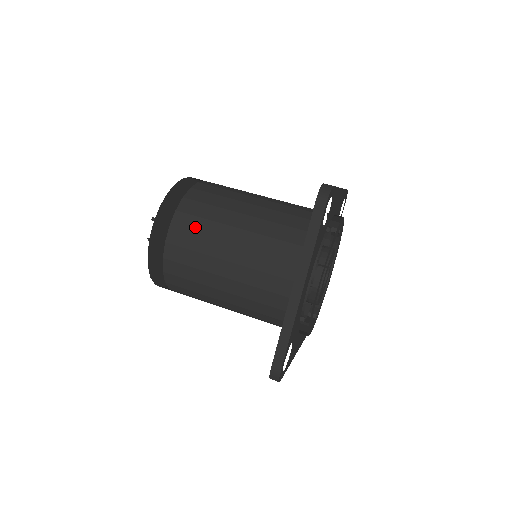
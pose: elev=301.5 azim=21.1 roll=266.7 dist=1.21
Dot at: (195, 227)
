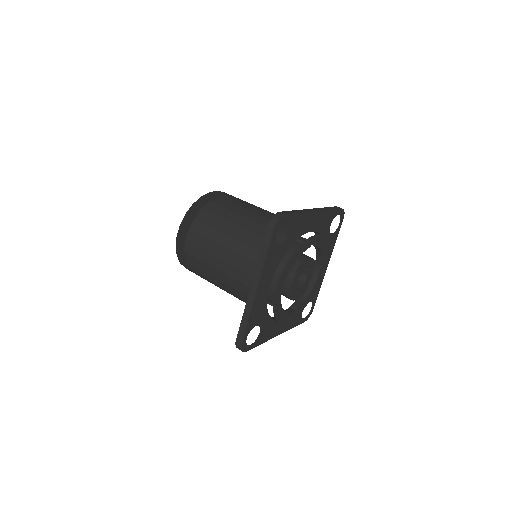
Dot at: (204, 232)
